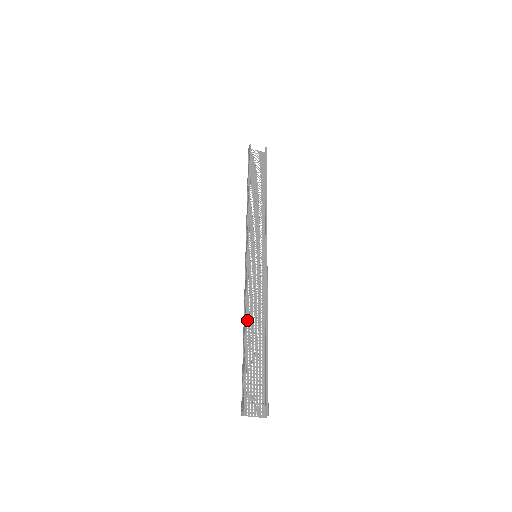
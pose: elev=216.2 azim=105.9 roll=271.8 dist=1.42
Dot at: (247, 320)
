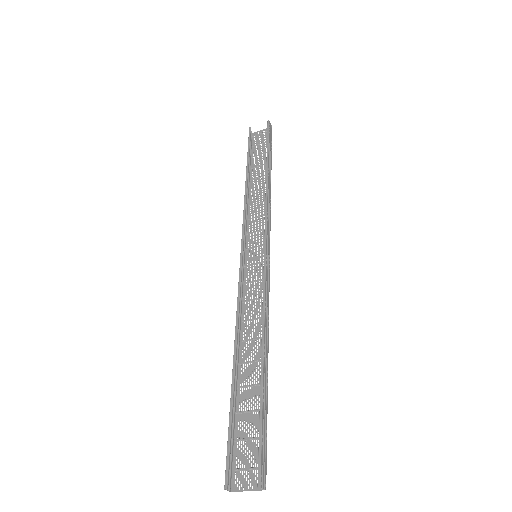
Dot at: (235, 347)
